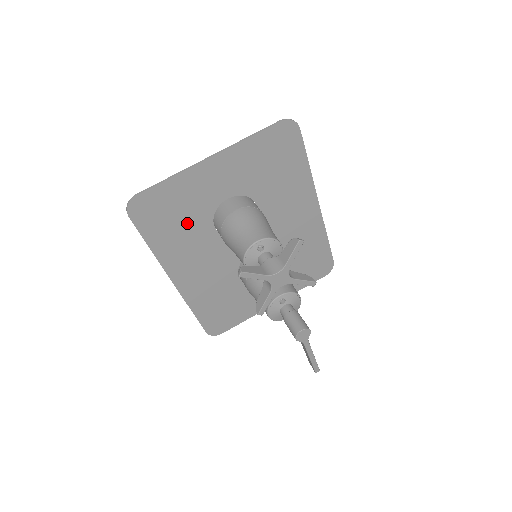
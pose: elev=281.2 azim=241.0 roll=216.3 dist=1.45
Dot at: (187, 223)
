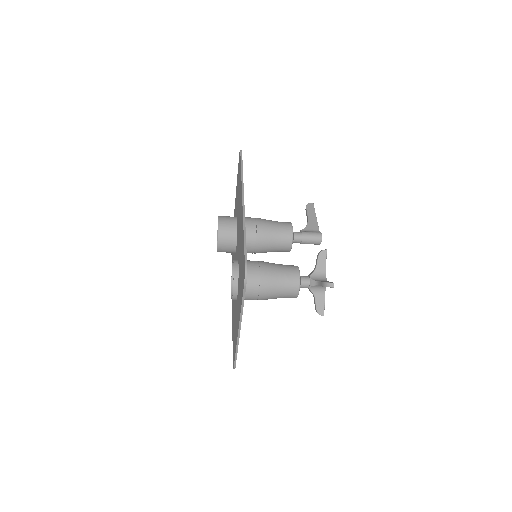
Dot at: occluded
